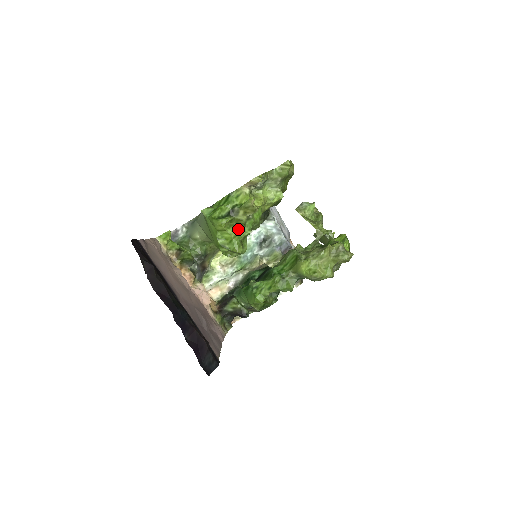
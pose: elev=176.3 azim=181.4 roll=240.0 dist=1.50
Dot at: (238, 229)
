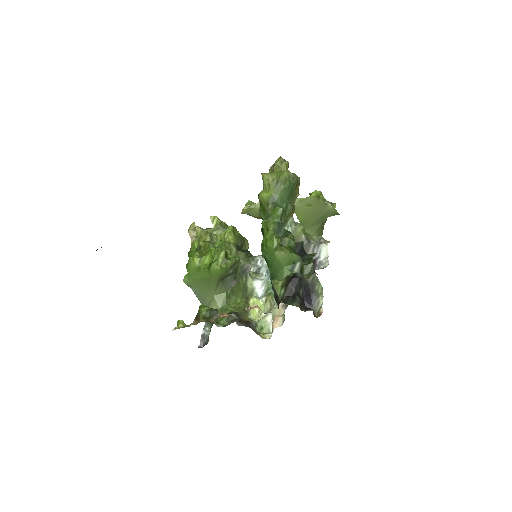
Dot at: occluded
